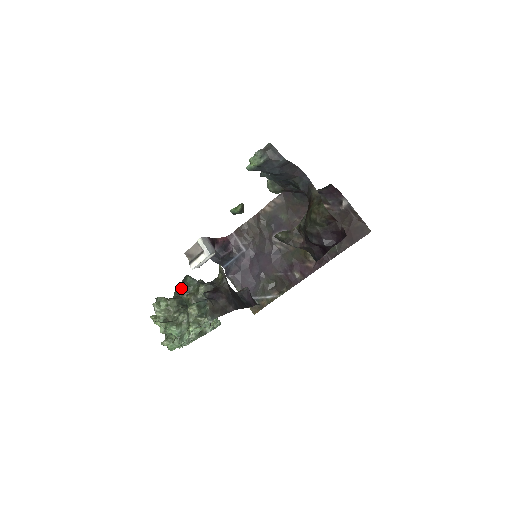
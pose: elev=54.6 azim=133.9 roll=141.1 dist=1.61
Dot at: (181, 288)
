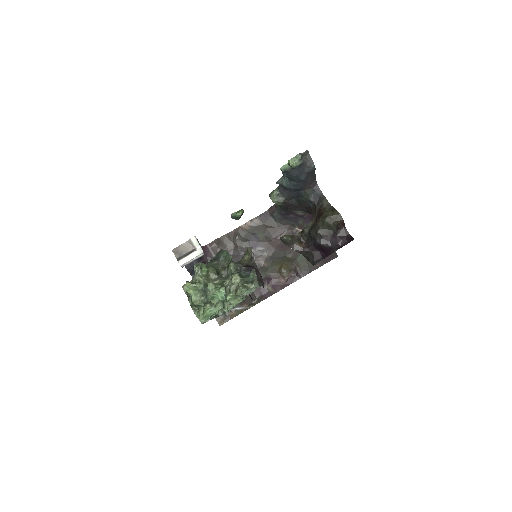
Dot at: (215, 261)
